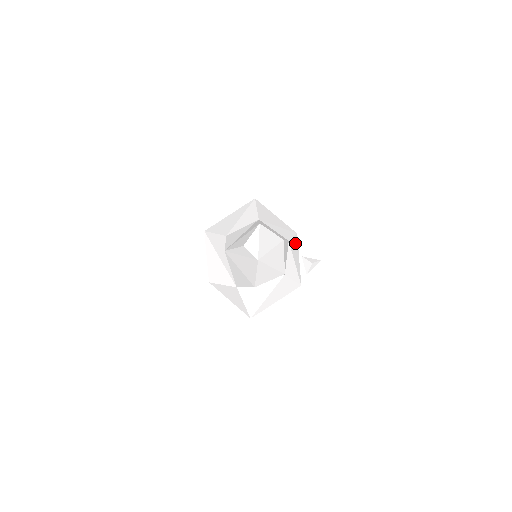
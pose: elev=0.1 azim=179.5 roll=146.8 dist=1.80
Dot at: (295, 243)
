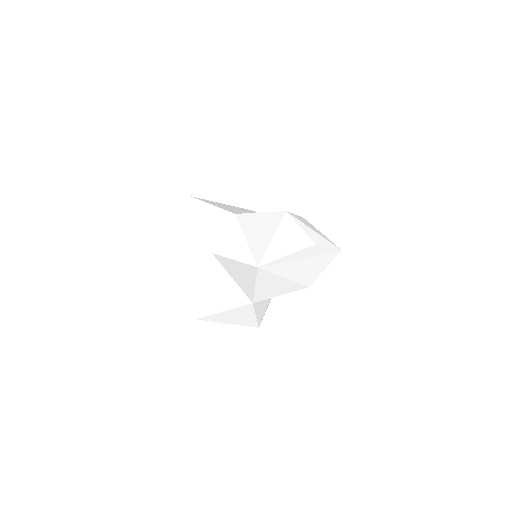
Dot at: occluded
